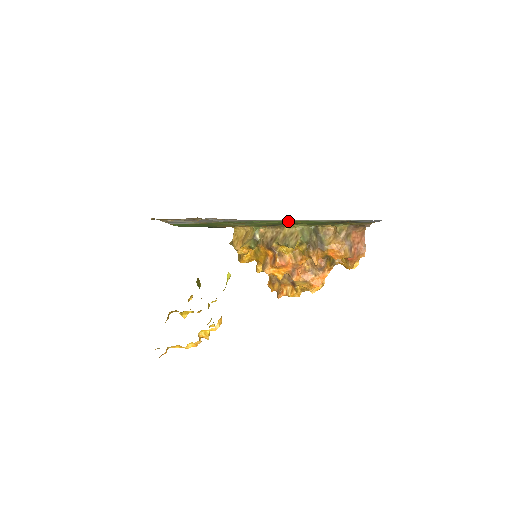
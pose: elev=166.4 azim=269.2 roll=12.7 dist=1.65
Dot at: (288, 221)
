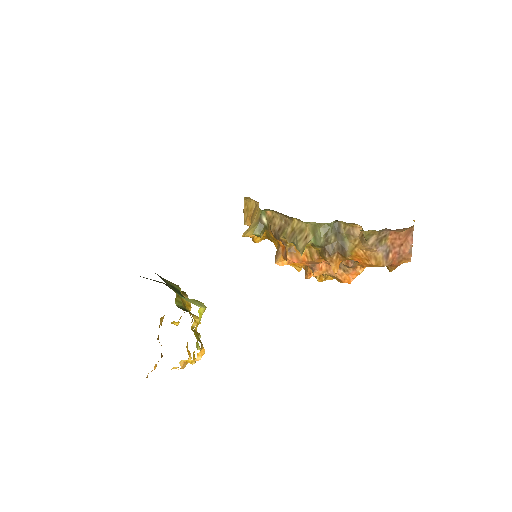
Dot at: occluded
